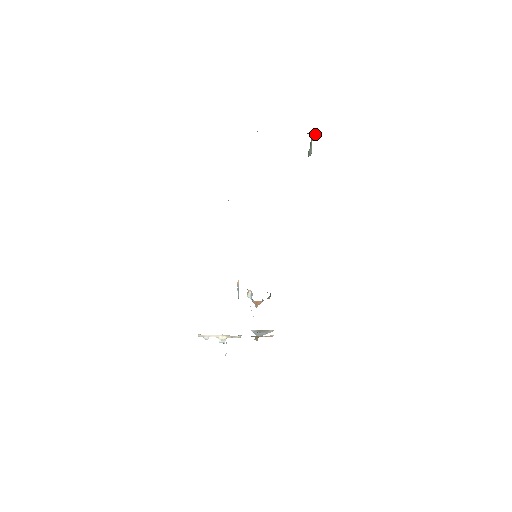
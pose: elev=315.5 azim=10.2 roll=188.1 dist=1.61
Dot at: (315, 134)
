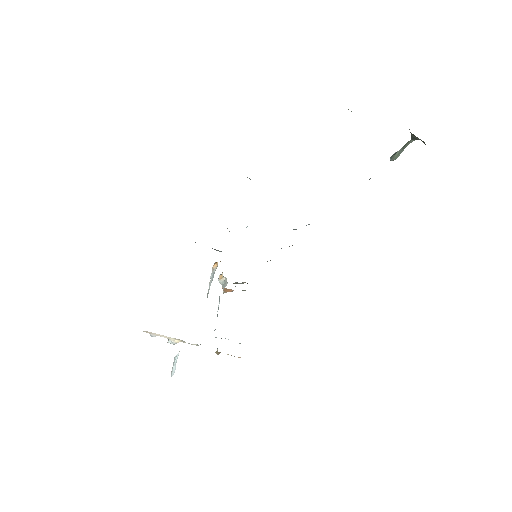
Dot at: (423, 141)
